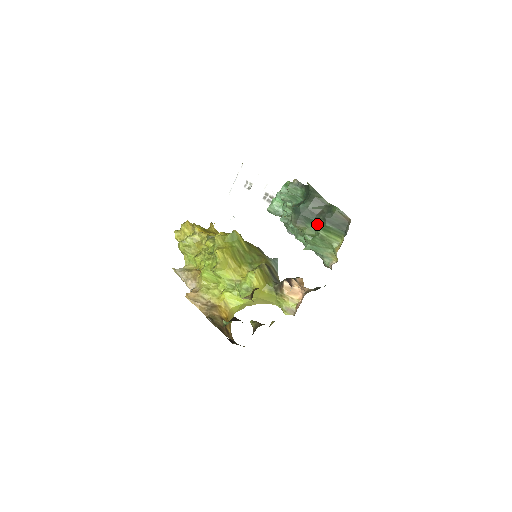
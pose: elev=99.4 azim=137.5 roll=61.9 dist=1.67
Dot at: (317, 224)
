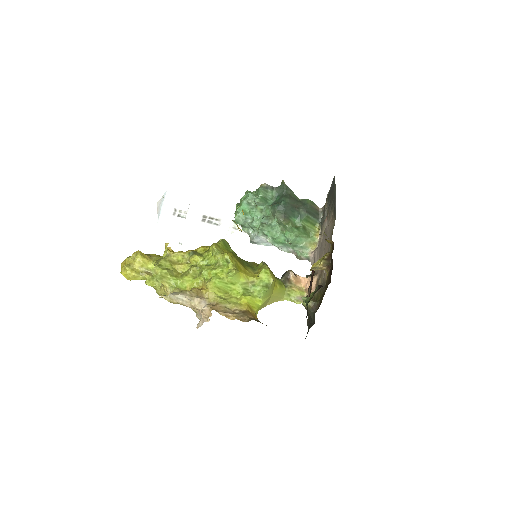
Dot at: (298, 216)
